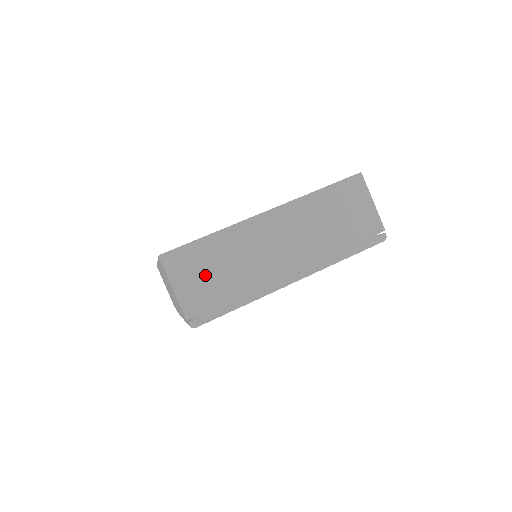
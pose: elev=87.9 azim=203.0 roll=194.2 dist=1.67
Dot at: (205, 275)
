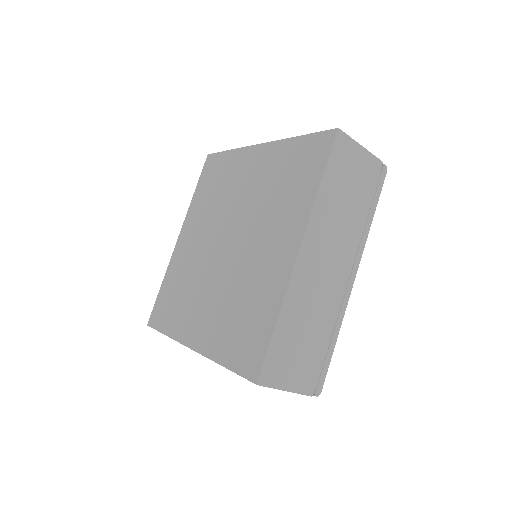
Dot at: (299, 354)
